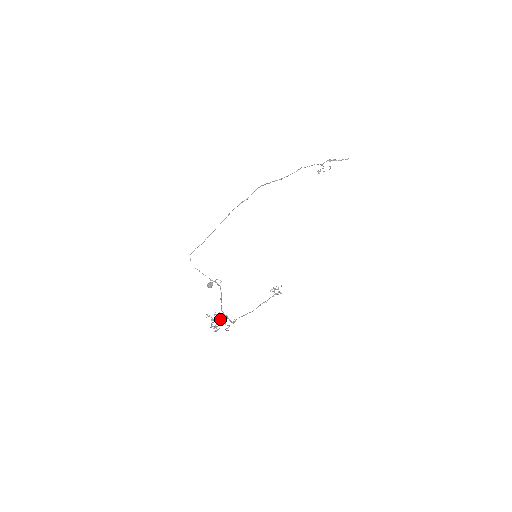
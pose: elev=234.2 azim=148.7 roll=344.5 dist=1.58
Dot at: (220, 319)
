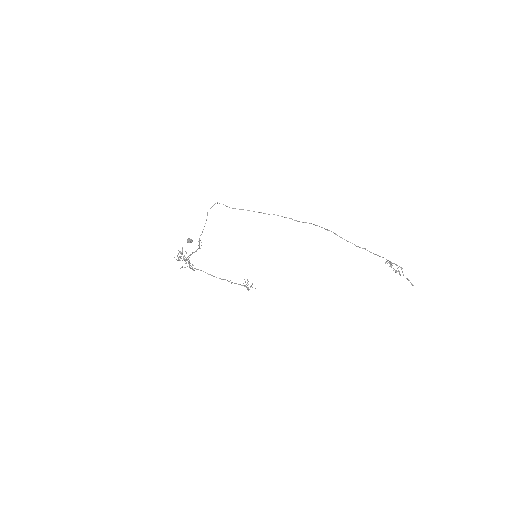
Dot at: occluded
